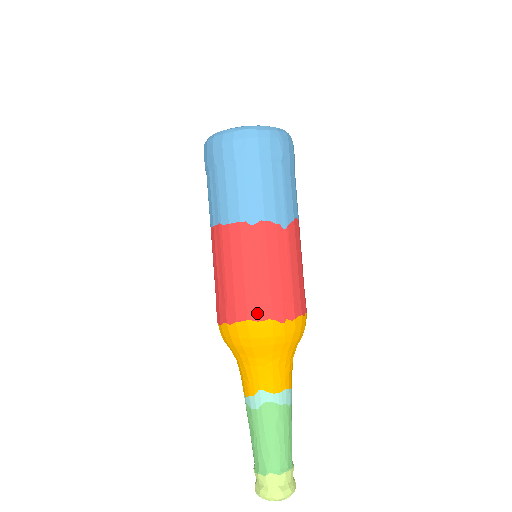
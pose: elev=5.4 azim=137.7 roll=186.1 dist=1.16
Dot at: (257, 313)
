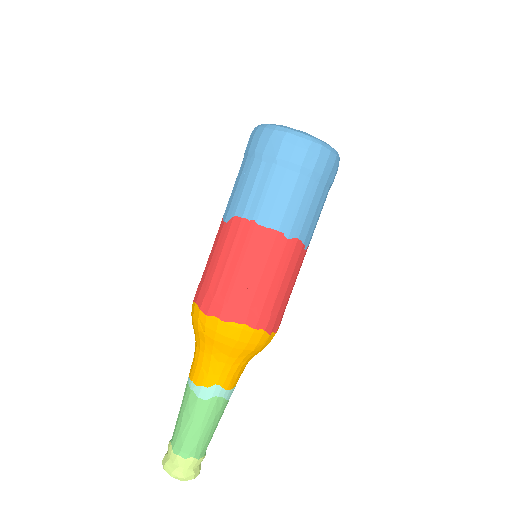
Dot at: (256, 321)
